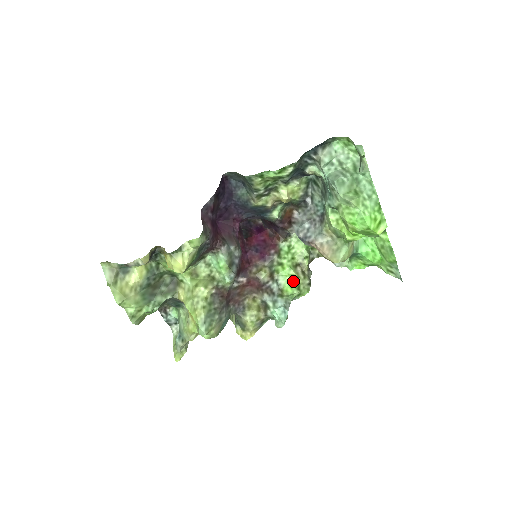
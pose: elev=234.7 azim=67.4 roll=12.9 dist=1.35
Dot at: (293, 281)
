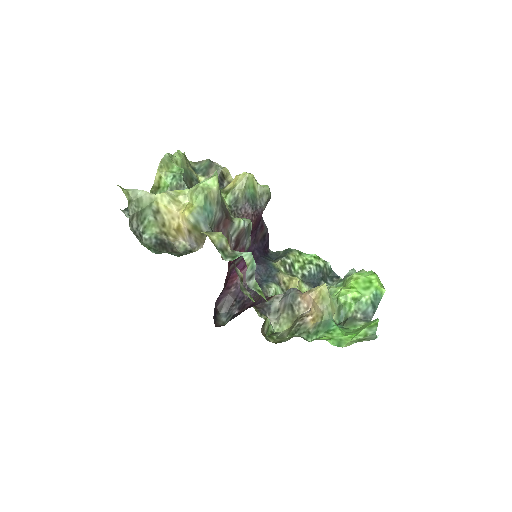
Dot at: occluded
